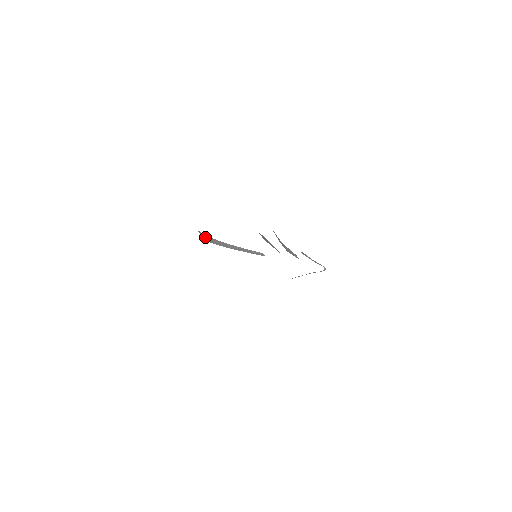
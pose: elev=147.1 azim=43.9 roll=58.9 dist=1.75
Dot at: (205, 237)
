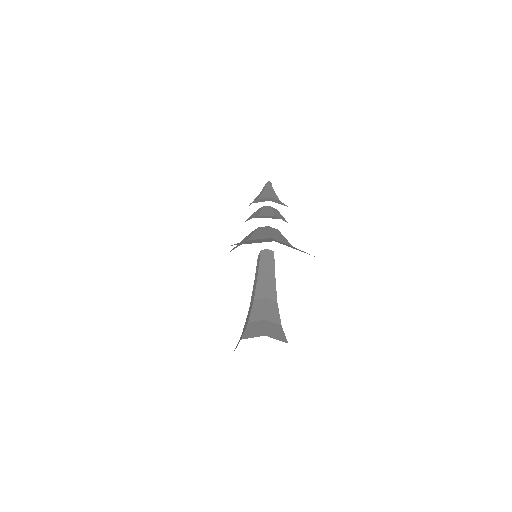
Dot at: (275, 332)
